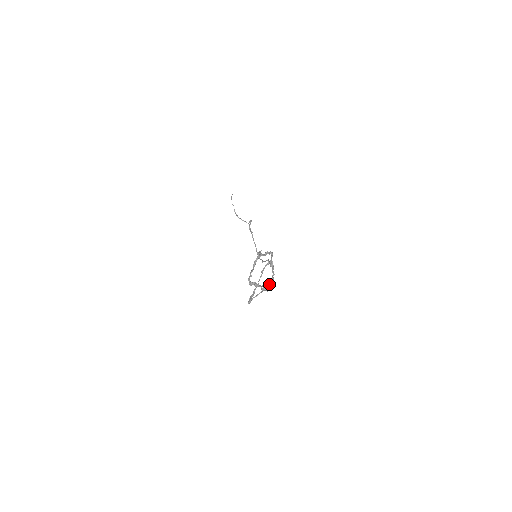
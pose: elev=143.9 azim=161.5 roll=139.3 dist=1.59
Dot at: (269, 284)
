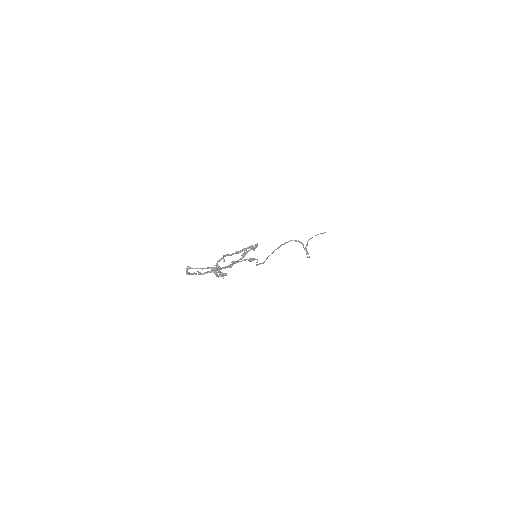
Dot at: occluded
